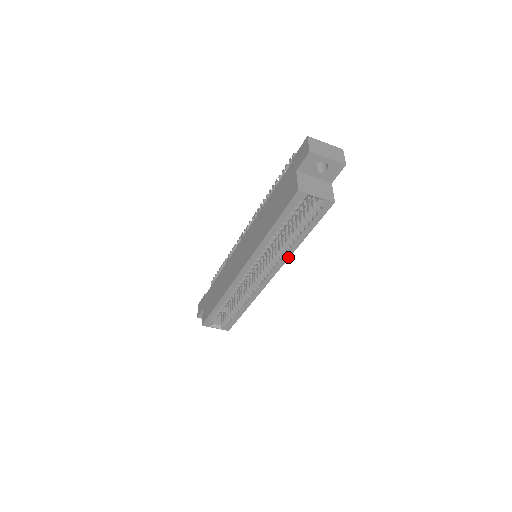
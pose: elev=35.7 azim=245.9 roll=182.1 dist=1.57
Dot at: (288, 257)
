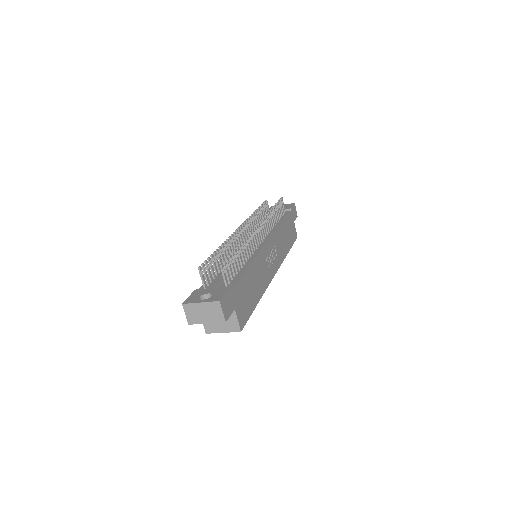
Dot at: (265, 290)
